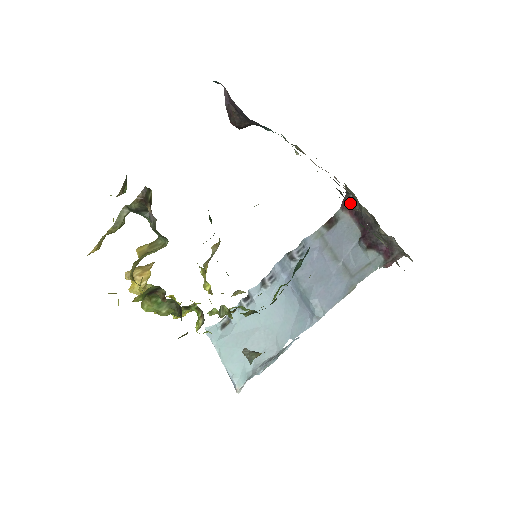
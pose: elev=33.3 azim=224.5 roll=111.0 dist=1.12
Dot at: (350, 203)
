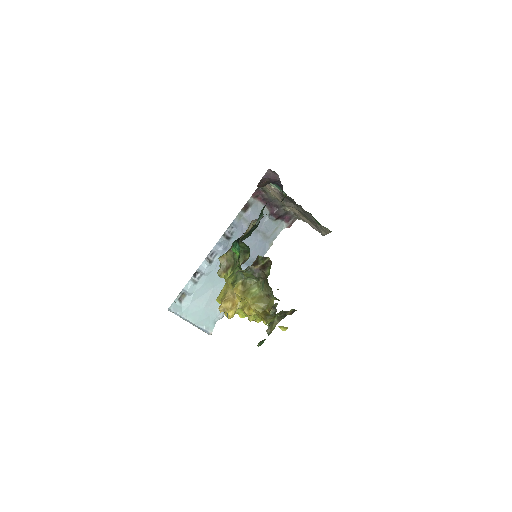
Dot at: occluded
